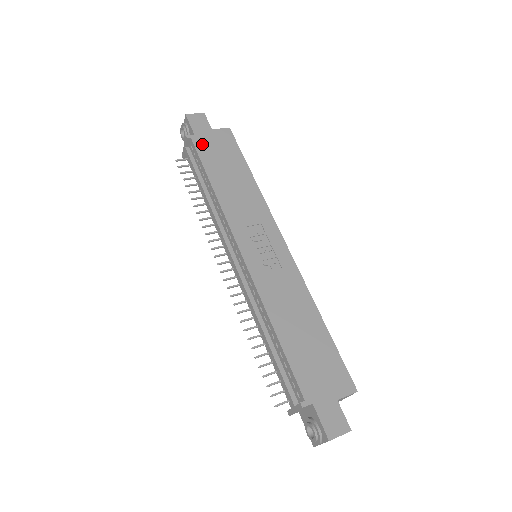
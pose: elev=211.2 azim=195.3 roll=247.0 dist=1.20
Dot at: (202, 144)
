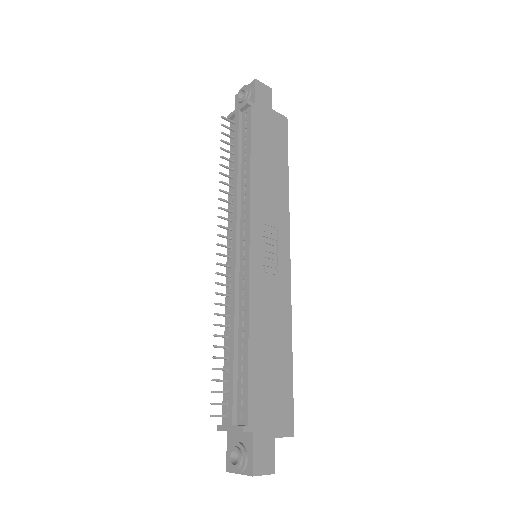
Dot at: (258, 118)
